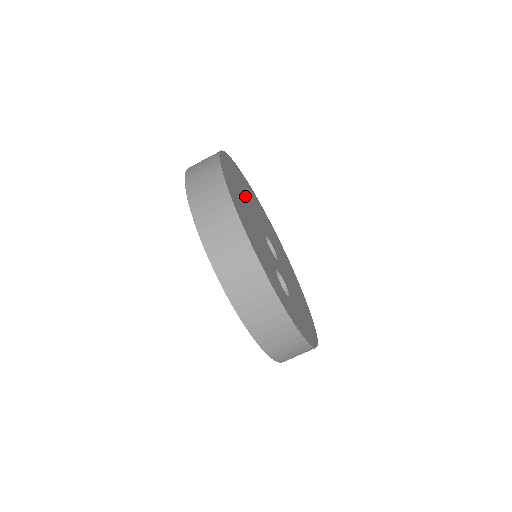
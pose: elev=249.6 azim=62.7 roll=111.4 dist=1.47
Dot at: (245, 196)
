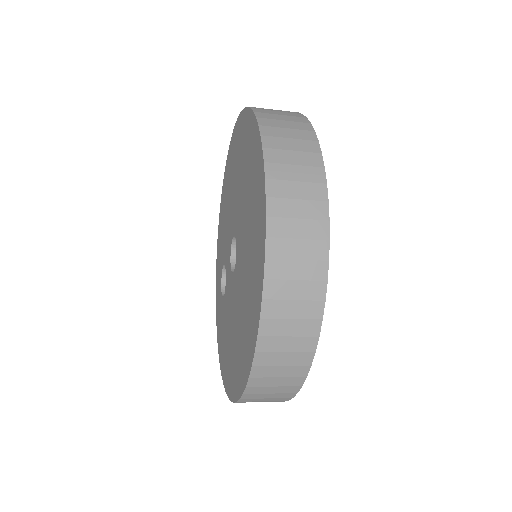
Dot at: occluded
